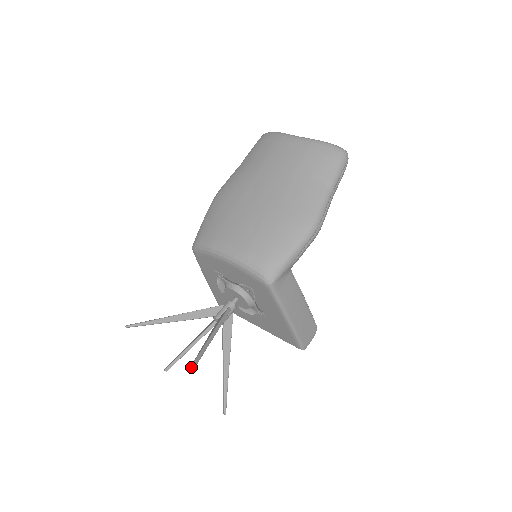
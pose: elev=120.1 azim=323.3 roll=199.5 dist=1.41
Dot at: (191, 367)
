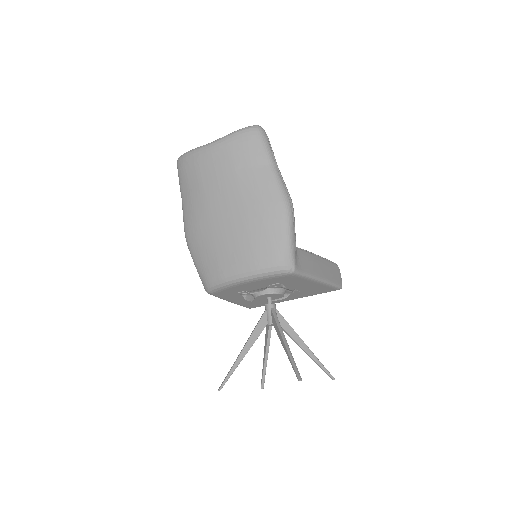
Dot at: (298, 377)
